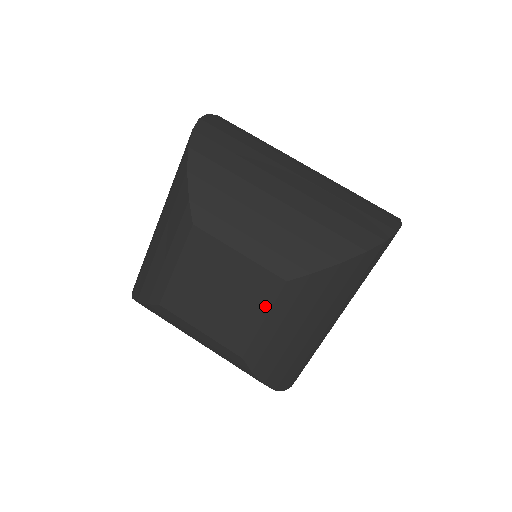
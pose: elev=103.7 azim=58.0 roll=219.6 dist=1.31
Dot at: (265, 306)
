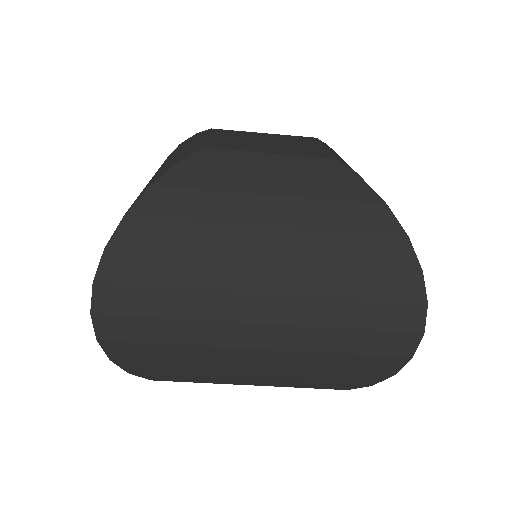
Dot at: occluded
